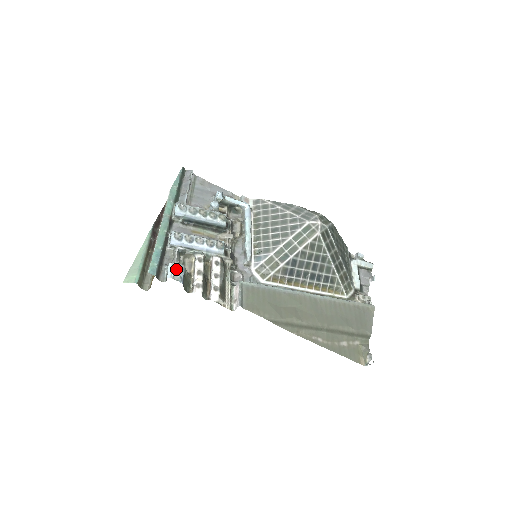
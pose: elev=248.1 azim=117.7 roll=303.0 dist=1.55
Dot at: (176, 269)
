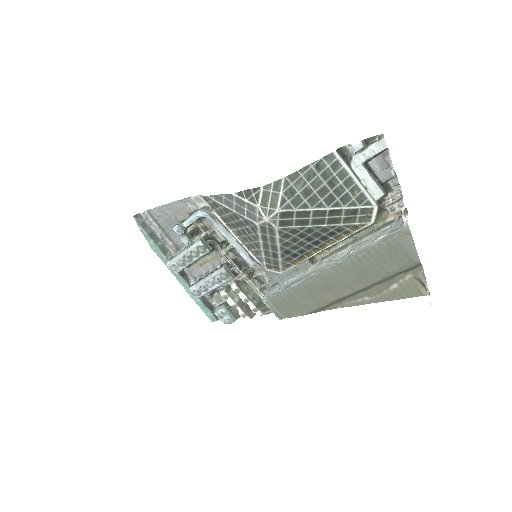
Dot at: (220, 317)
